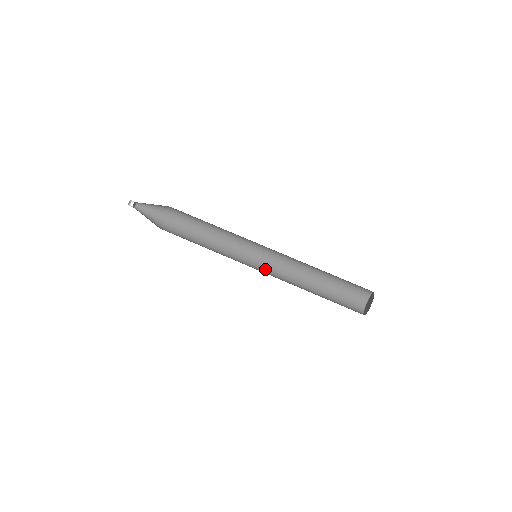
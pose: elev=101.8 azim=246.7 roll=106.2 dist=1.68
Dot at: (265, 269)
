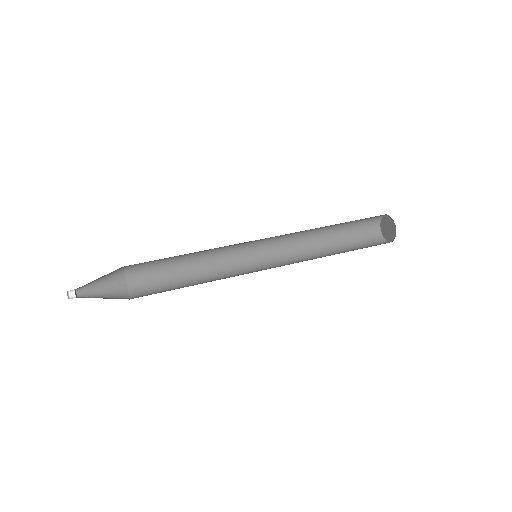
Dot at: (270, 263)
